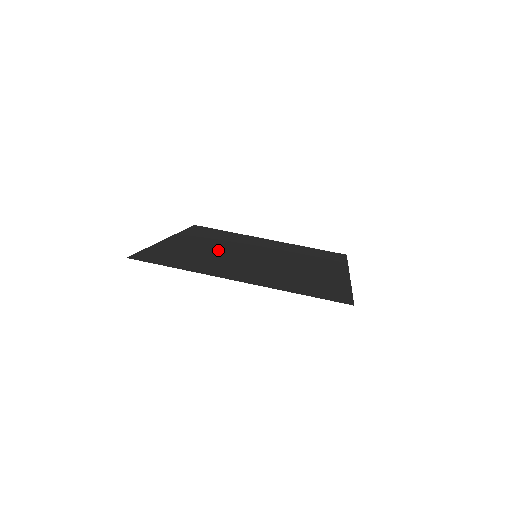
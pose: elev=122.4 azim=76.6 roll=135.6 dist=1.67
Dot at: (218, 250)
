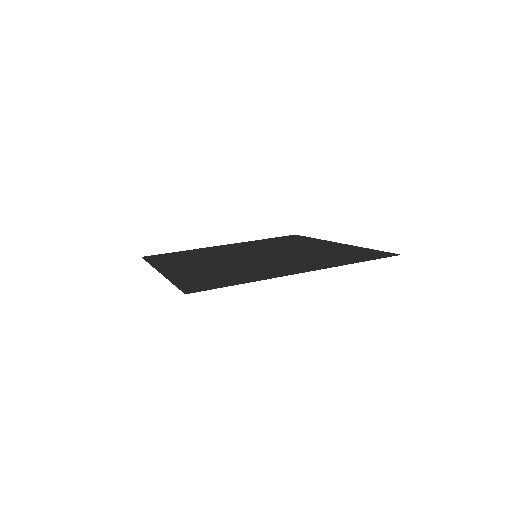
Dot at: (222, 263)
